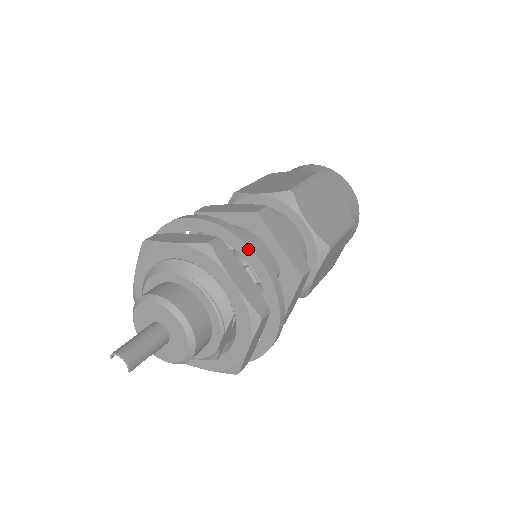
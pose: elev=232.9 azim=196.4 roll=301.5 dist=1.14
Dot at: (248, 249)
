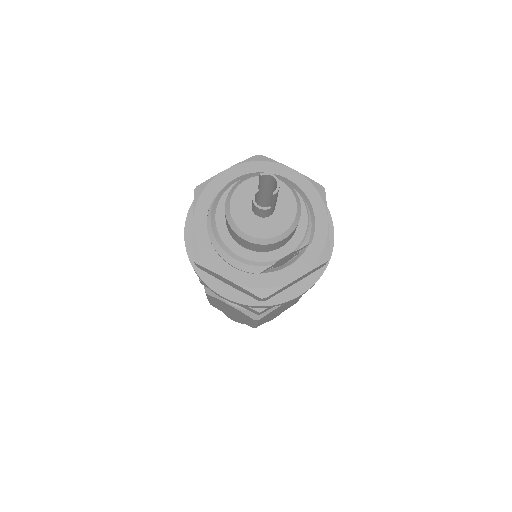
Dot at: (329, 217)
